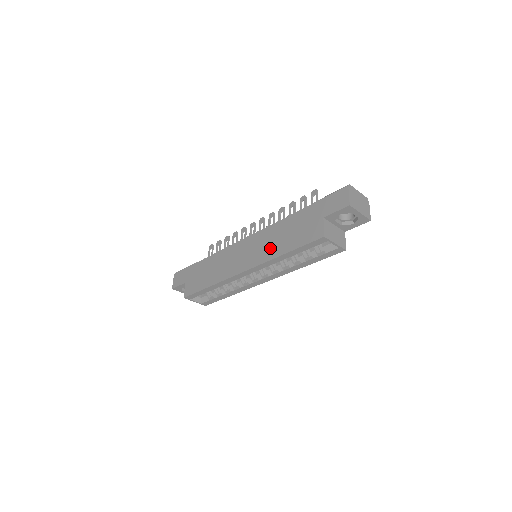
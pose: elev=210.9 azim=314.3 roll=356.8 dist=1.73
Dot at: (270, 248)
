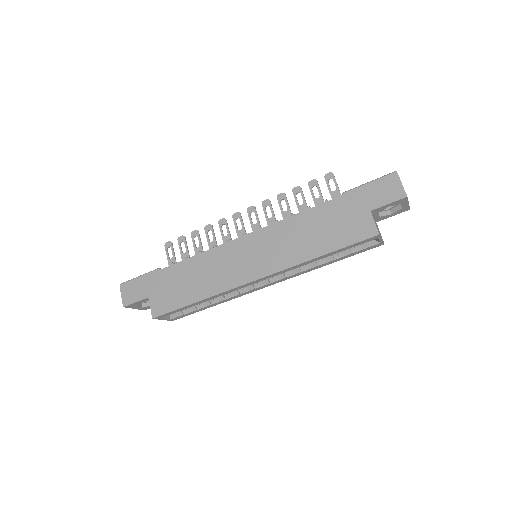
Dot at: (294, 249)
